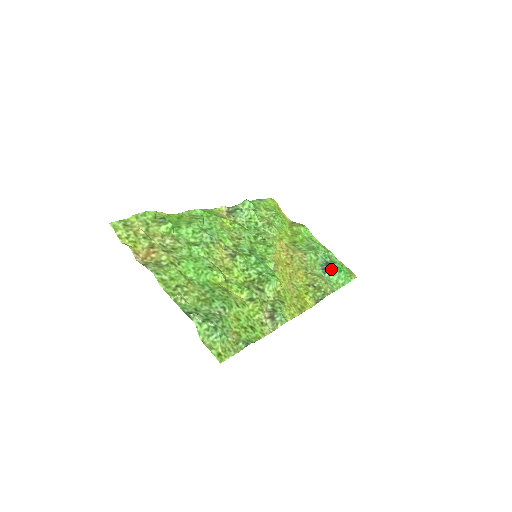
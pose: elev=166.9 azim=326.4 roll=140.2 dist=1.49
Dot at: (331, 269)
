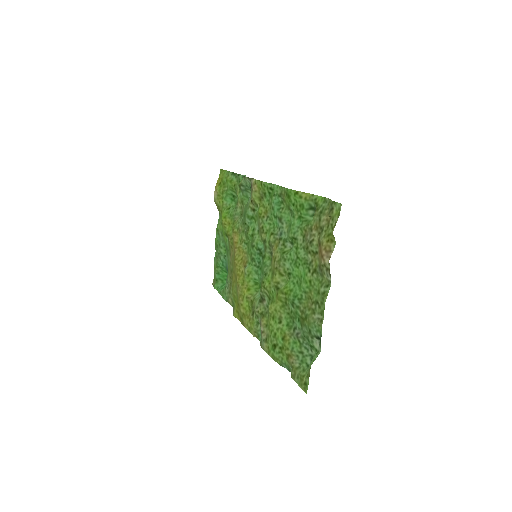
Dot at: occluded
